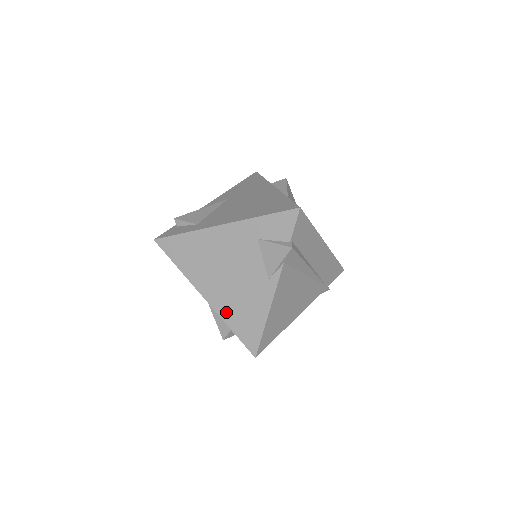
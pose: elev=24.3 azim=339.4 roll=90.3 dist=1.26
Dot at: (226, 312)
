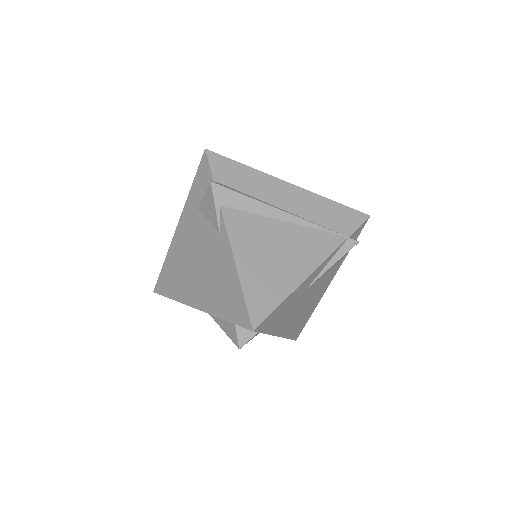
Dot at: (212, 304)
